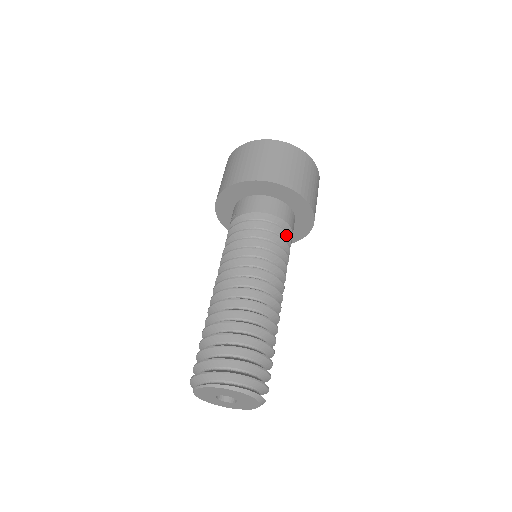
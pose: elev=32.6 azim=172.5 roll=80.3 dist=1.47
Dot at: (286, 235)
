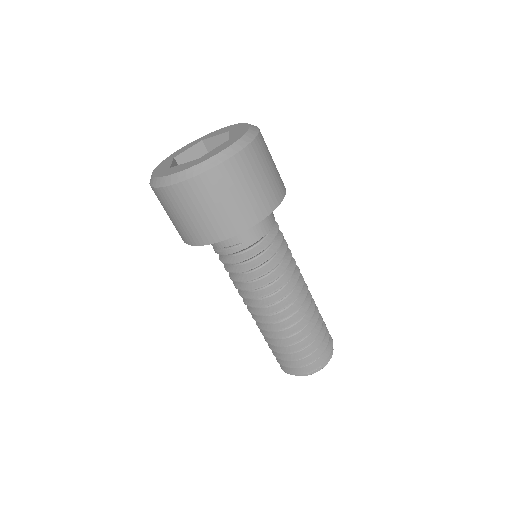
Dot at: occluded
